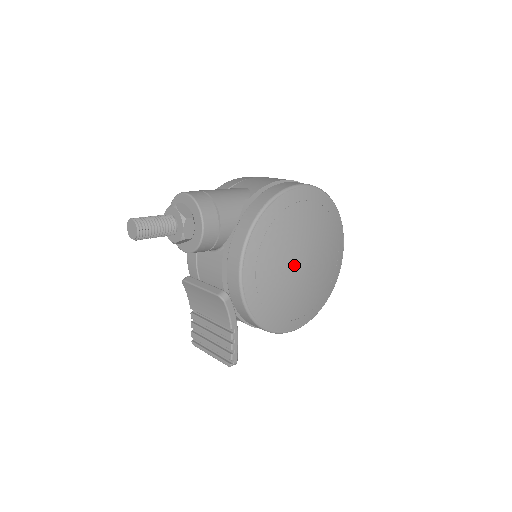
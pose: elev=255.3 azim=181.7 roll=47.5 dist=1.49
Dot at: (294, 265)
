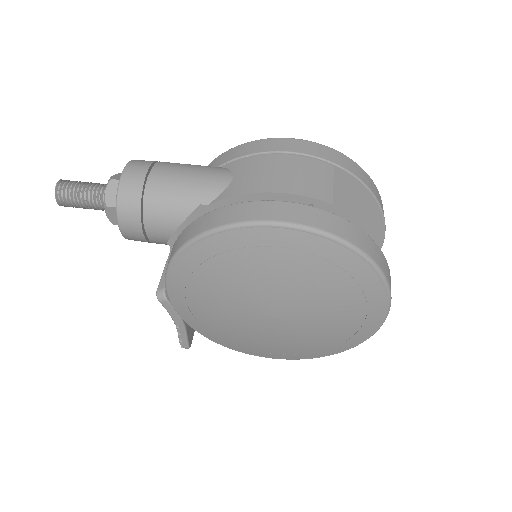
Dot at: (249, 312)
